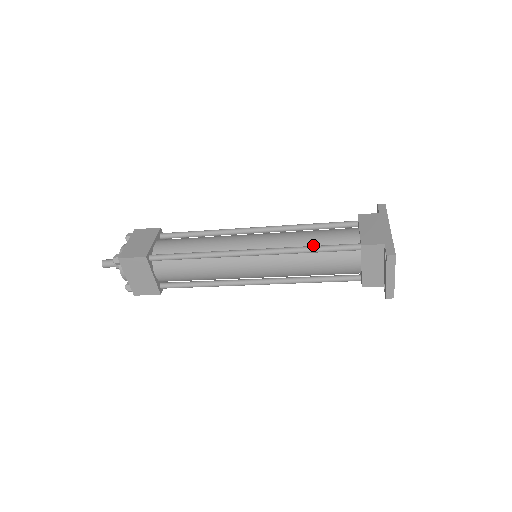
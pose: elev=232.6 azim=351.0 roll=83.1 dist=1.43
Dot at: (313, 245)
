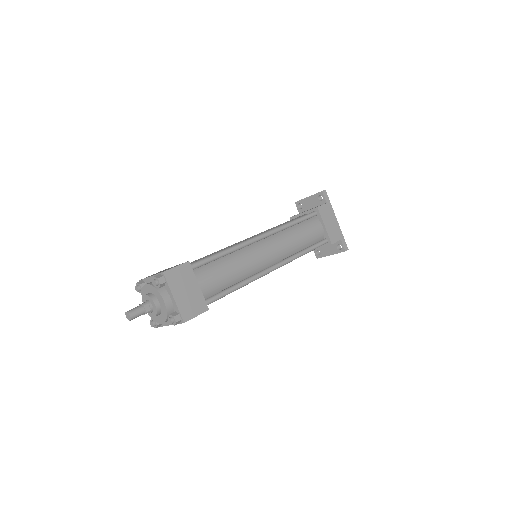
Dot at: (303, 246)
